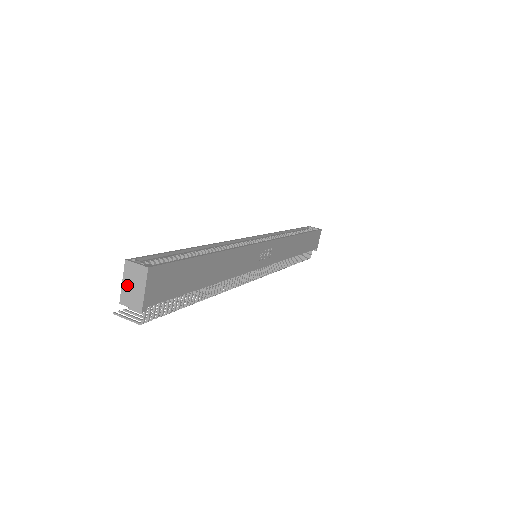
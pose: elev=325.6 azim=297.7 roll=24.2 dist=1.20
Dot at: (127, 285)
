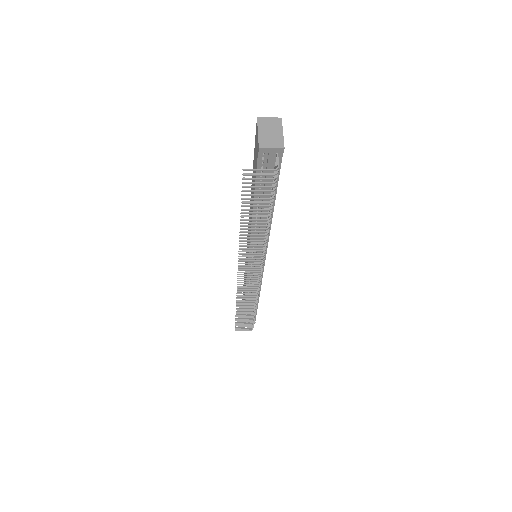
Dot at: (264, 133)
